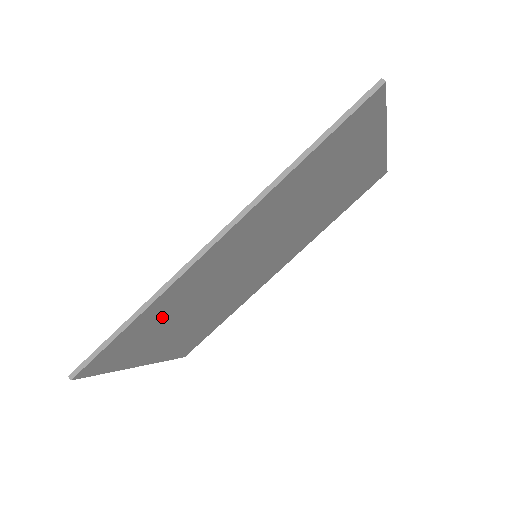
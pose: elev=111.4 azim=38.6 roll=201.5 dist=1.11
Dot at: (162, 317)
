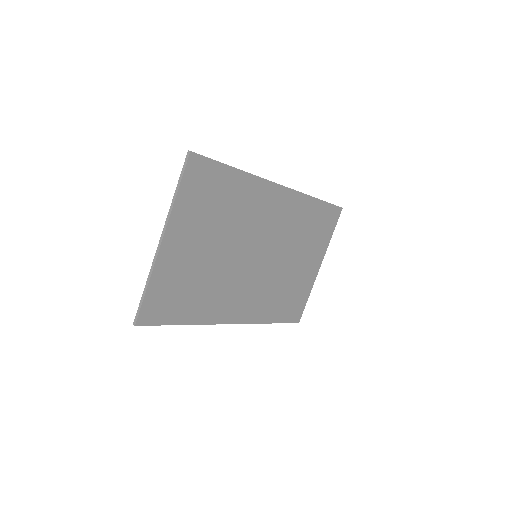
Dot at: (227, 201)
